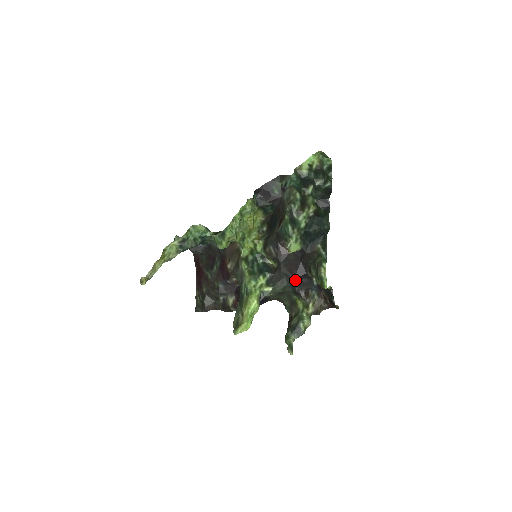
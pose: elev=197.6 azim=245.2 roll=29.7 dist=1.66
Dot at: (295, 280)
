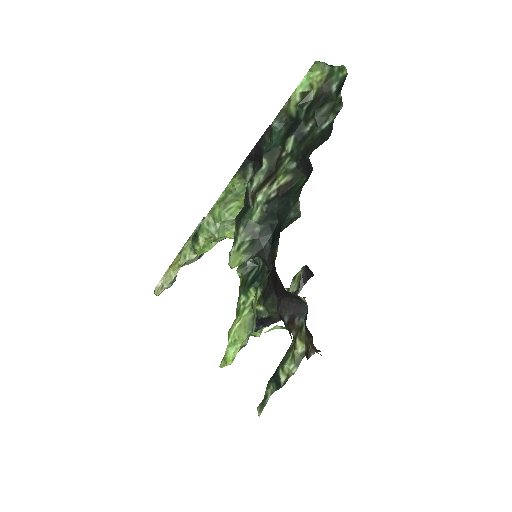
Dot at: (278, 299)
